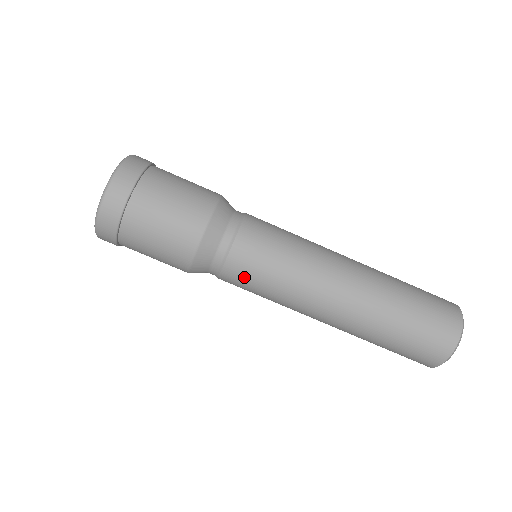
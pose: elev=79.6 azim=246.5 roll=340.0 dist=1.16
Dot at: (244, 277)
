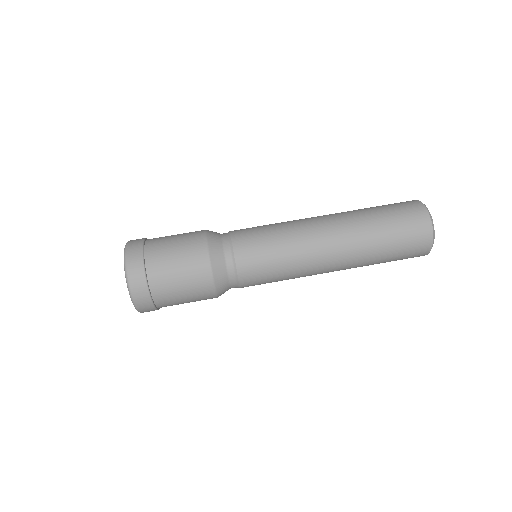
Dot at: (257, 279)
